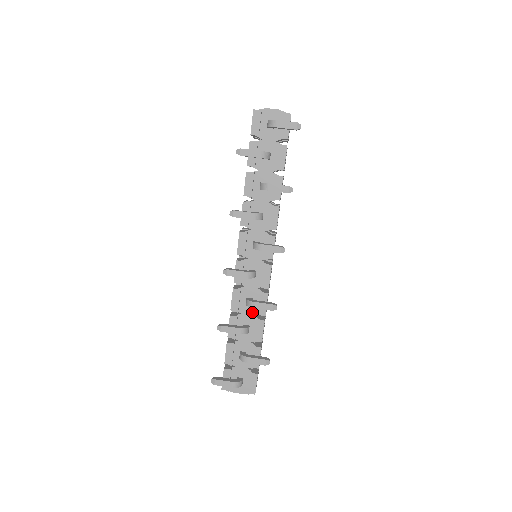
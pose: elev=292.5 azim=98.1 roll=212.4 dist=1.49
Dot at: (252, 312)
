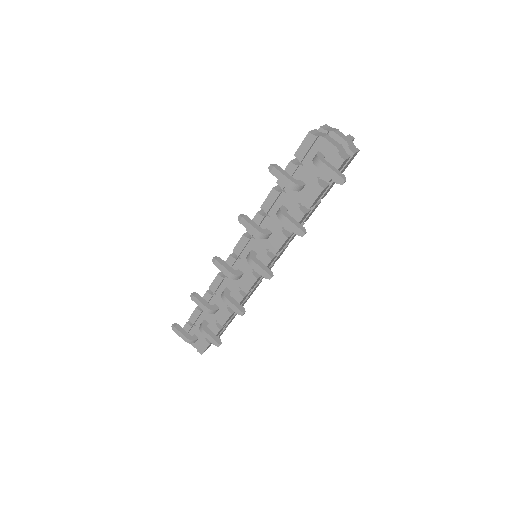
Dot at: occluded
